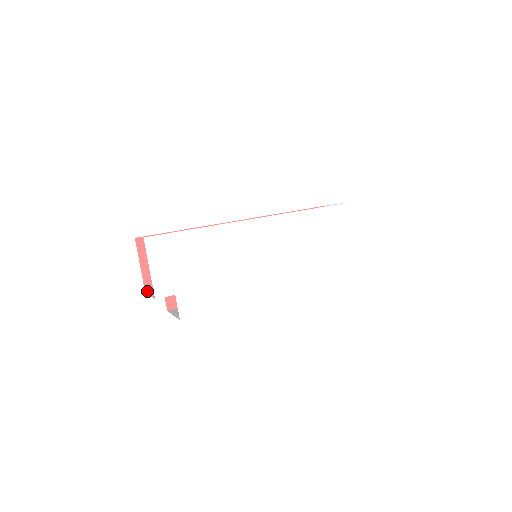
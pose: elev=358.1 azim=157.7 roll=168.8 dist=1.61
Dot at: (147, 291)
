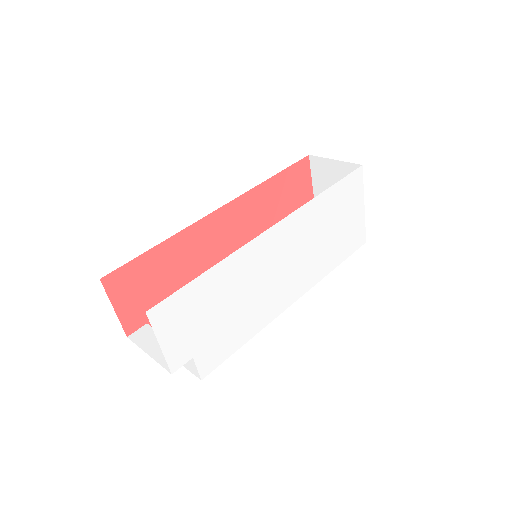
Dot at: (129, 335)
